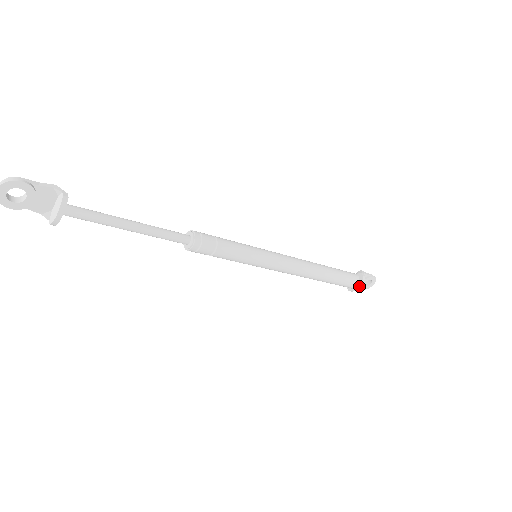
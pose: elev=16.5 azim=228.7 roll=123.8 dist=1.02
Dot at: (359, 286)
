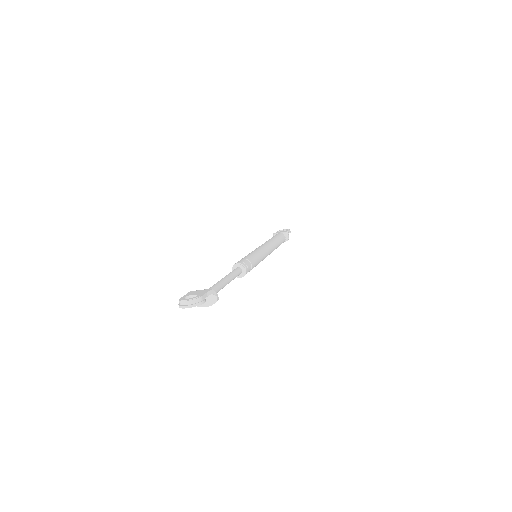
Dot at: occluded
